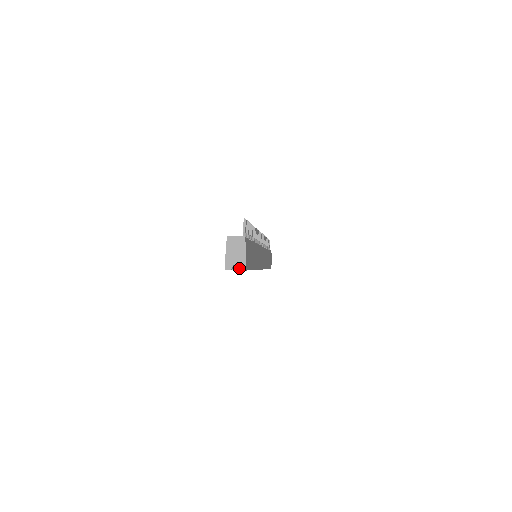
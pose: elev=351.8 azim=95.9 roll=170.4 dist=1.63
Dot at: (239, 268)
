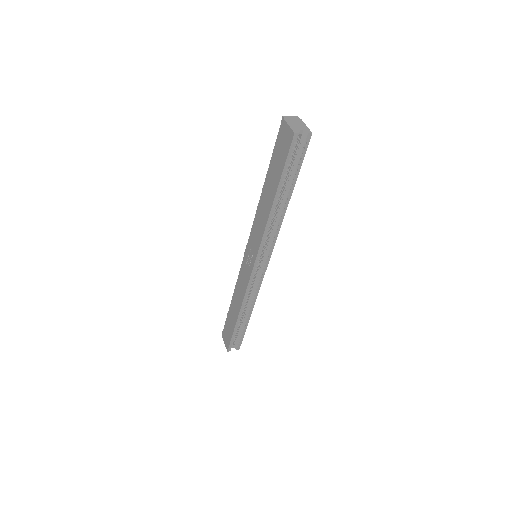
Dot at: (306, 132)
